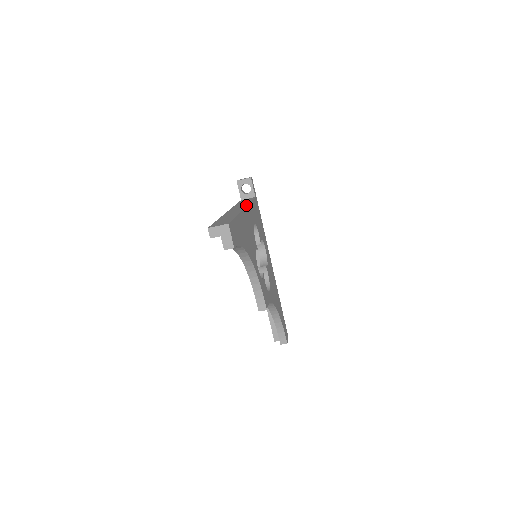
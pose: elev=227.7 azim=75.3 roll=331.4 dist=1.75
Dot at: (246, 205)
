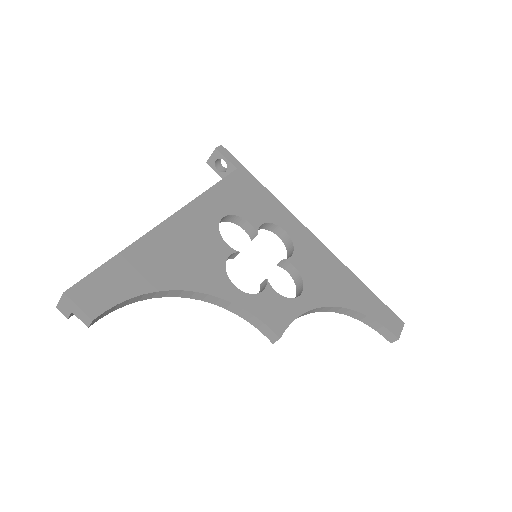
Dot at: (184, 206)
